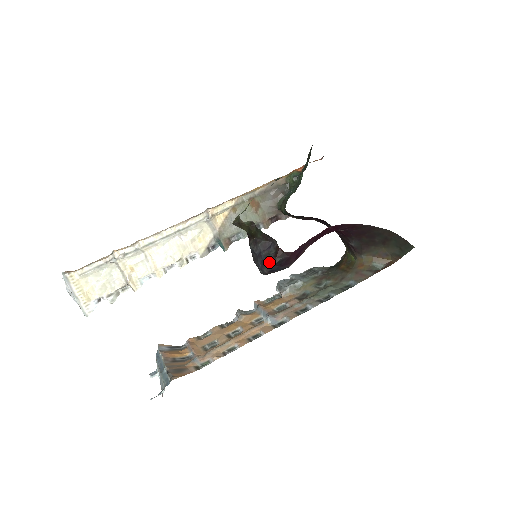
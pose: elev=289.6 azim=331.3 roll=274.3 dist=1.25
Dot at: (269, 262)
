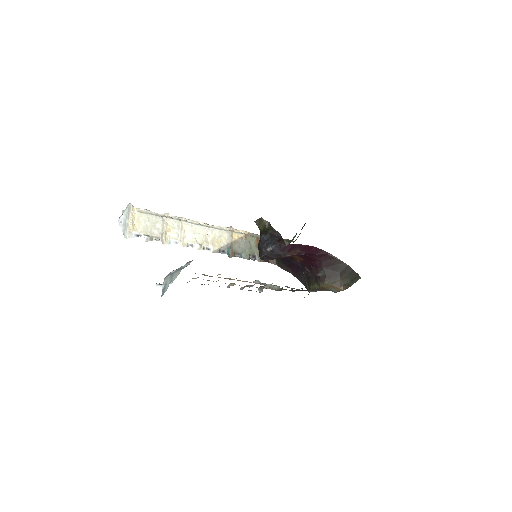
Dot at: (273, 243)
